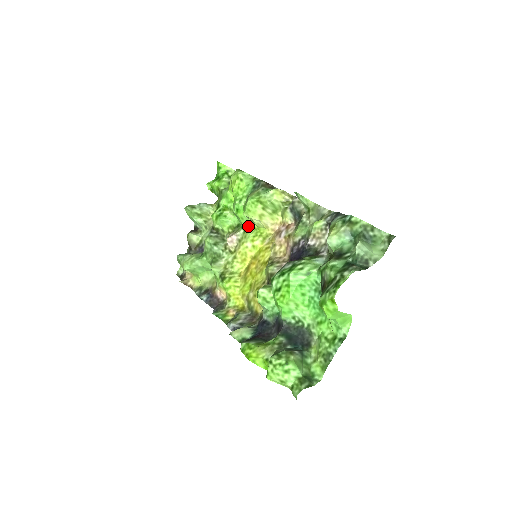
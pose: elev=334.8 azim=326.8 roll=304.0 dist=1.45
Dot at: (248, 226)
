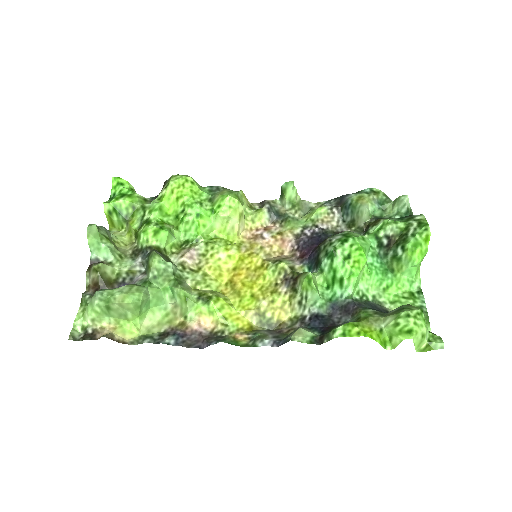
Dot at: (209, 237)
